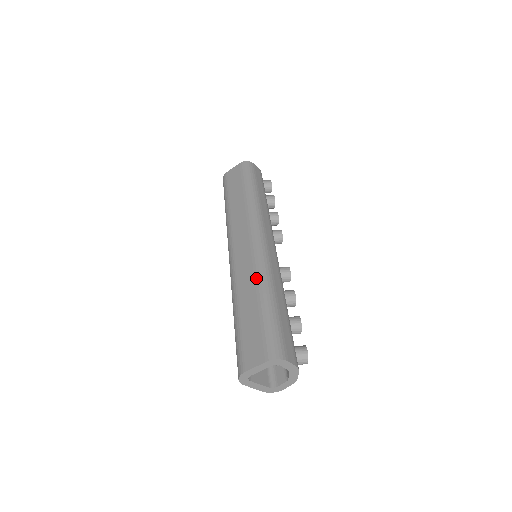
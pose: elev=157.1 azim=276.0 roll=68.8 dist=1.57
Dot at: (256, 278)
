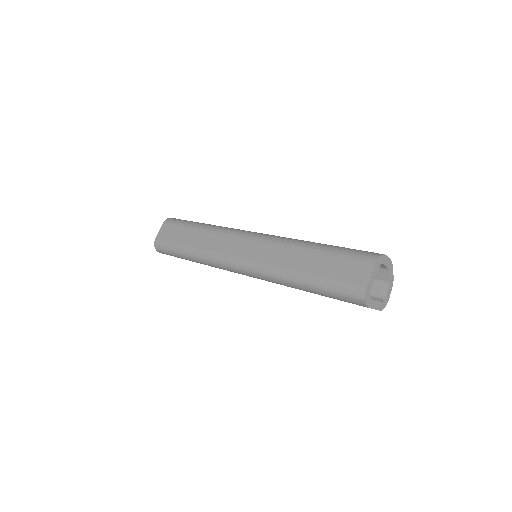
Dot at: (289, 245)
